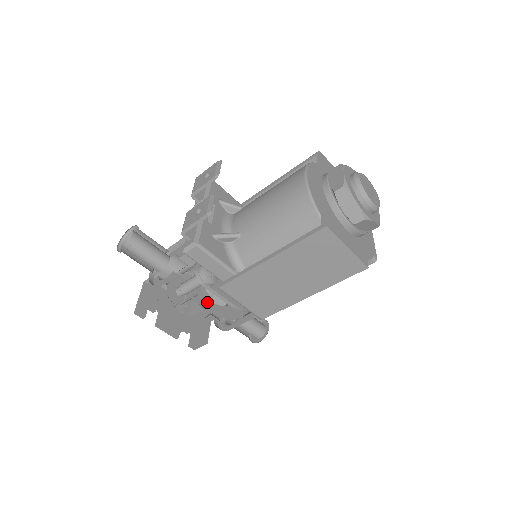
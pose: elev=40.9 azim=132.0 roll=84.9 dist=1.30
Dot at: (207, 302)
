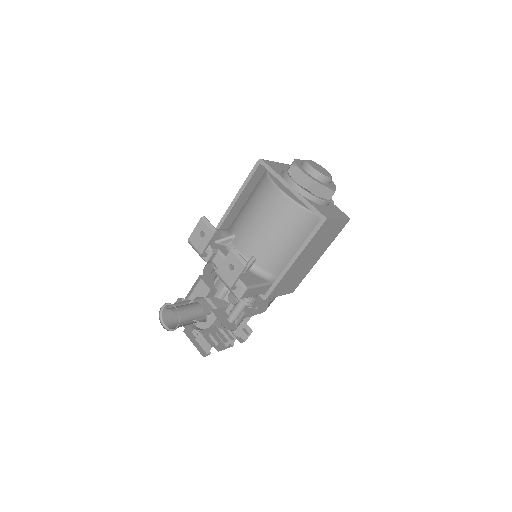
Dot at: (251, 311)
